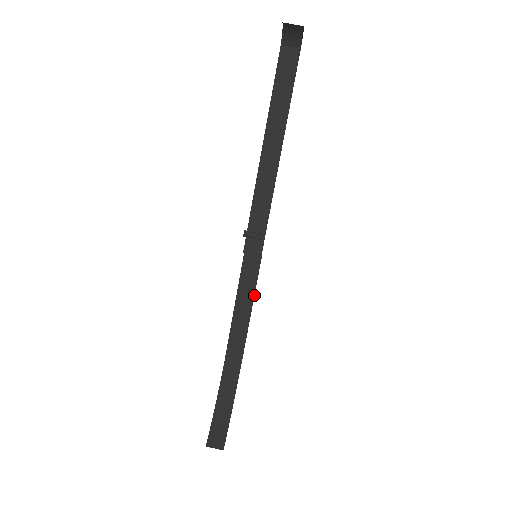
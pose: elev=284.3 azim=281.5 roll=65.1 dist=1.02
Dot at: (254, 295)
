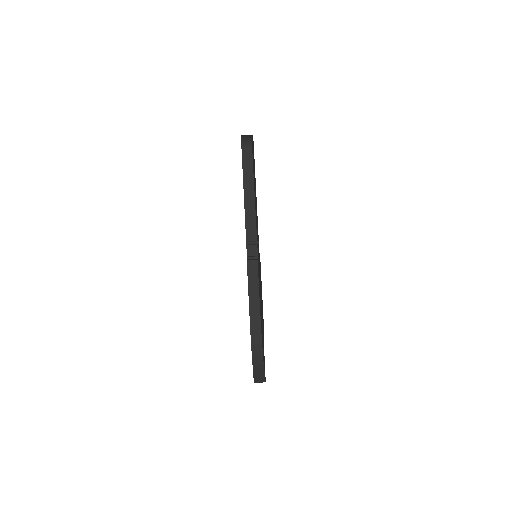
Dot at: (258, 285)
